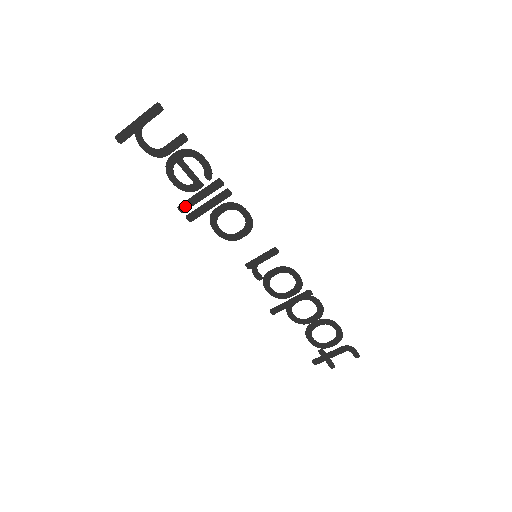
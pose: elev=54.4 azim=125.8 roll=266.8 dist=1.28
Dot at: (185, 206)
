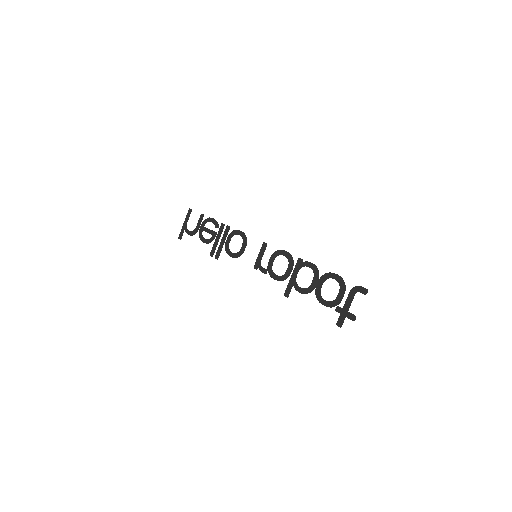
Dot at: (213, 252)
